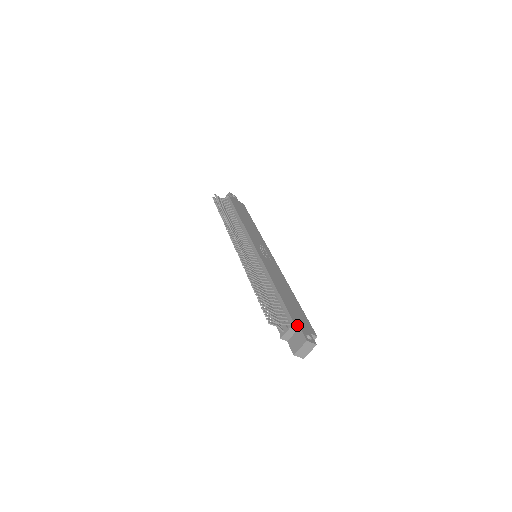
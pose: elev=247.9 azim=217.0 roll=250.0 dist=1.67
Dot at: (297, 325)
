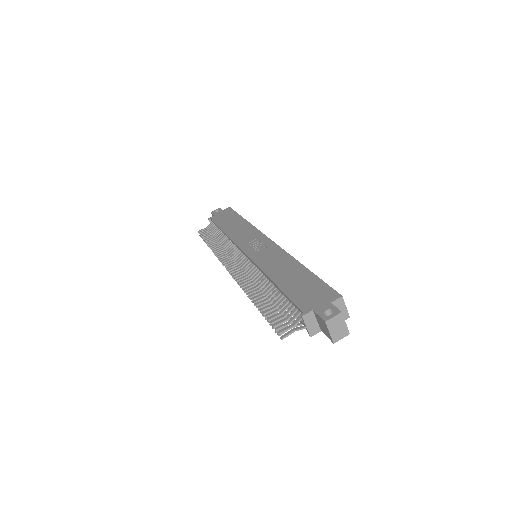
Dot at: (308, 311)
